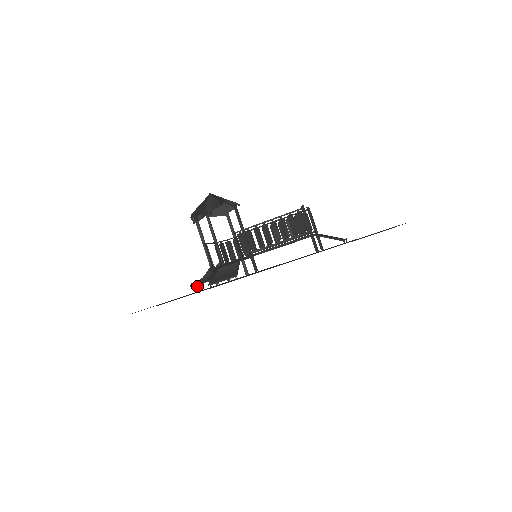
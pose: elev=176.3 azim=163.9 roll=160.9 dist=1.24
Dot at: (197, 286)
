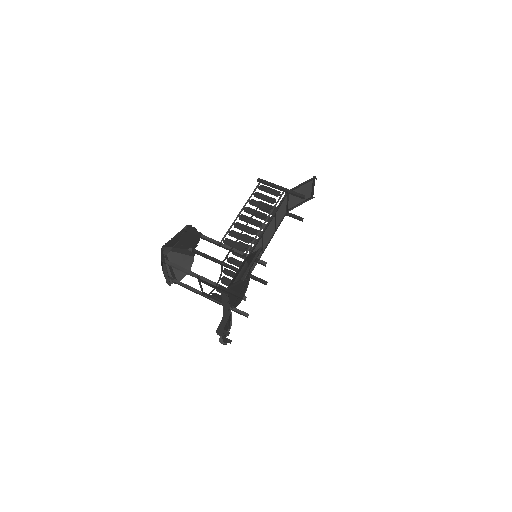
Dot at: (223, 340)
